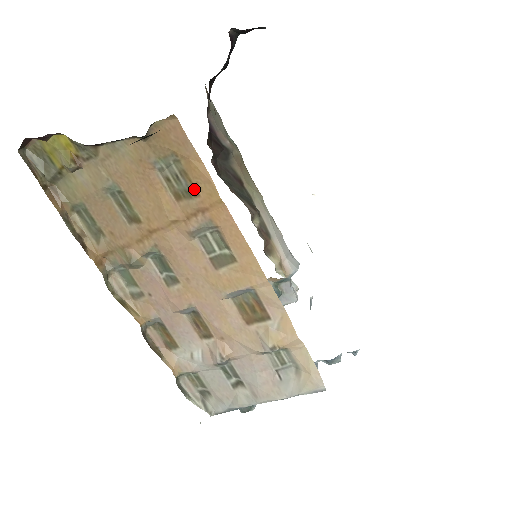
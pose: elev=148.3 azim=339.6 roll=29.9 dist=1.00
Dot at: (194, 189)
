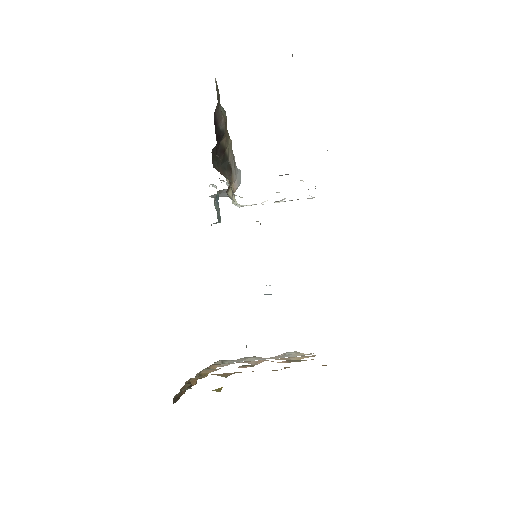
Dot at: occluded
